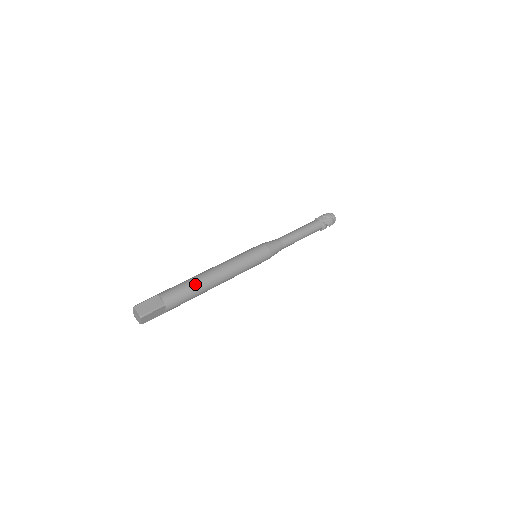
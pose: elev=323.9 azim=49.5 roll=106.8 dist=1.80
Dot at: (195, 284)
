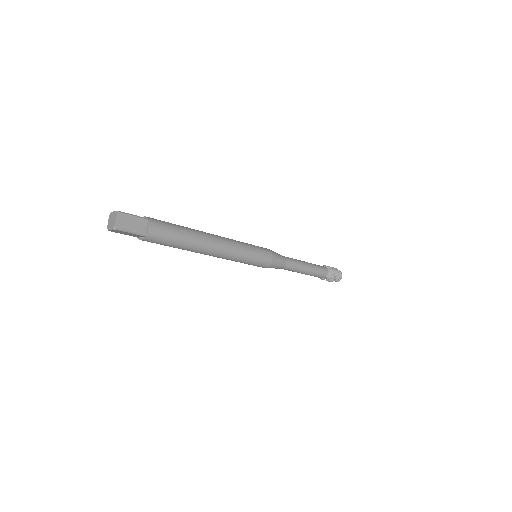
Dot at: (185, 227)
